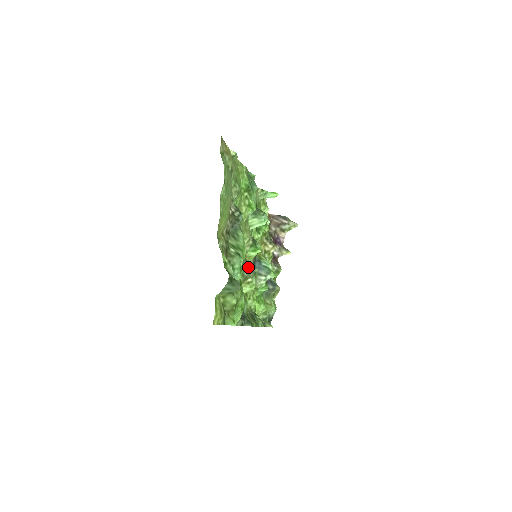
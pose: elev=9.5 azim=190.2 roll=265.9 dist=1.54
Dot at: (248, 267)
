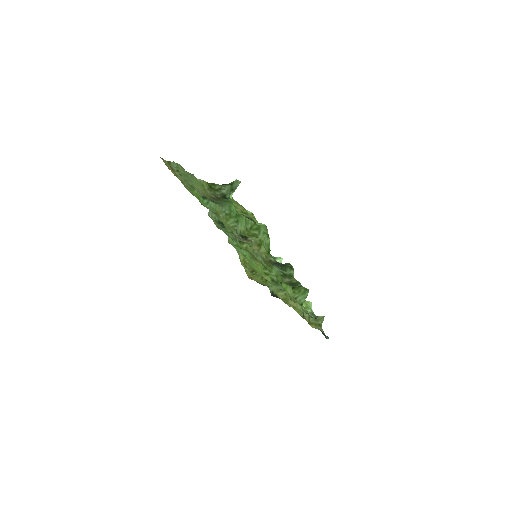
Dot at: occluded
